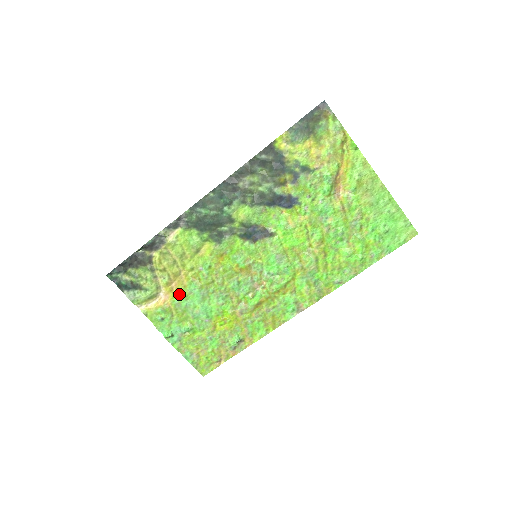
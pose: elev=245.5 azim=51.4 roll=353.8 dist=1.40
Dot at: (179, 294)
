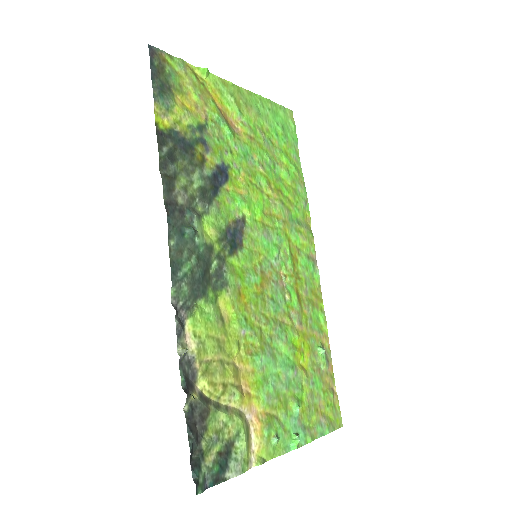
Dot at: (258, 387)
